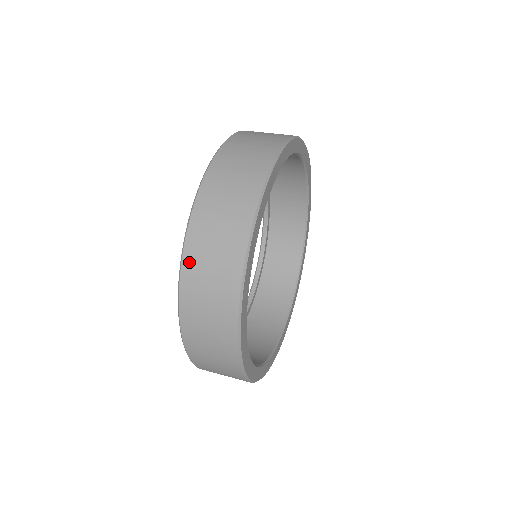
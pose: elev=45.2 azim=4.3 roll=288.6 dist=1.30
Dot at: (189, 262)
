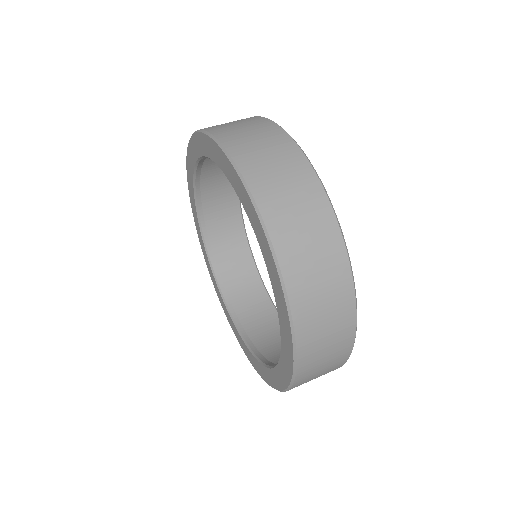
Dot at: (292, 276)
